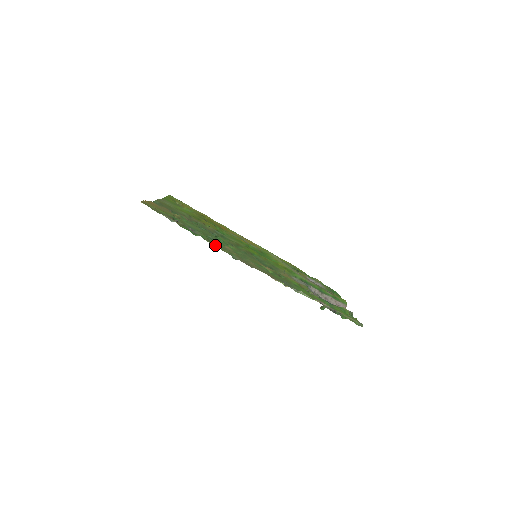
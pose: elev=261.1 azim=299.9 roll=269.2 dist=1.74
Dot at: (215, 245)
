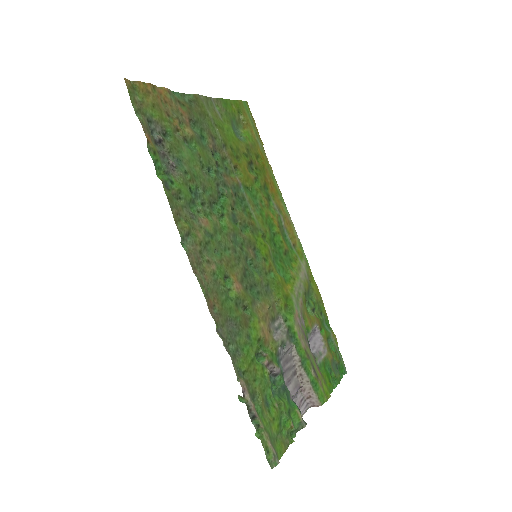
Dot at: (173, 208)
